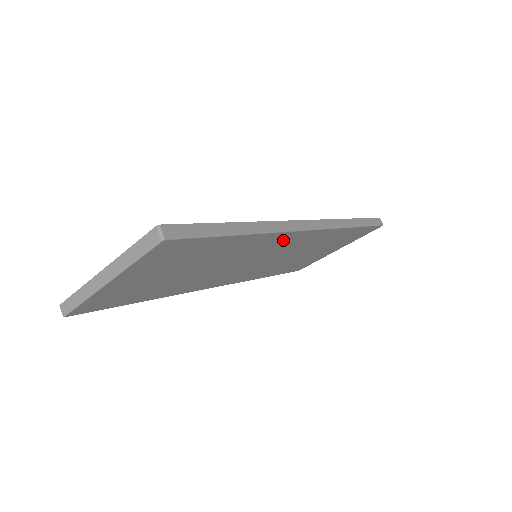
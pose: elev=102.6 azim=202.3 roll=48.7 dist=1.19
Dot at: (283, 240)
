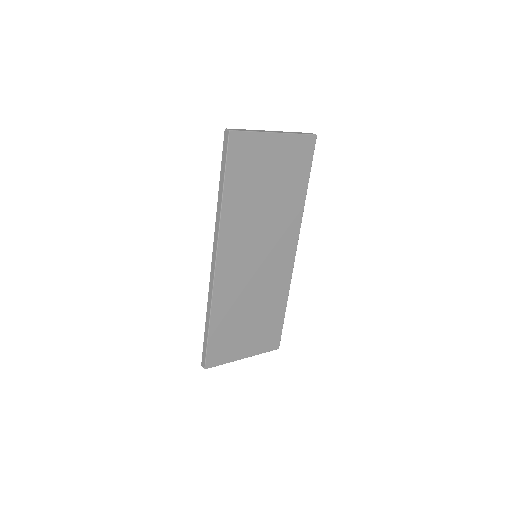
Dot at: (288, 241)
